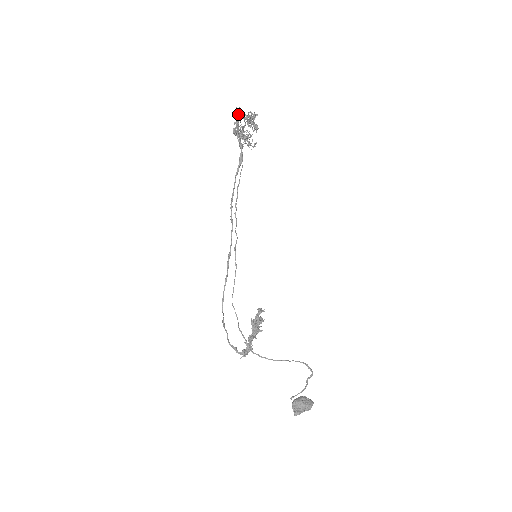
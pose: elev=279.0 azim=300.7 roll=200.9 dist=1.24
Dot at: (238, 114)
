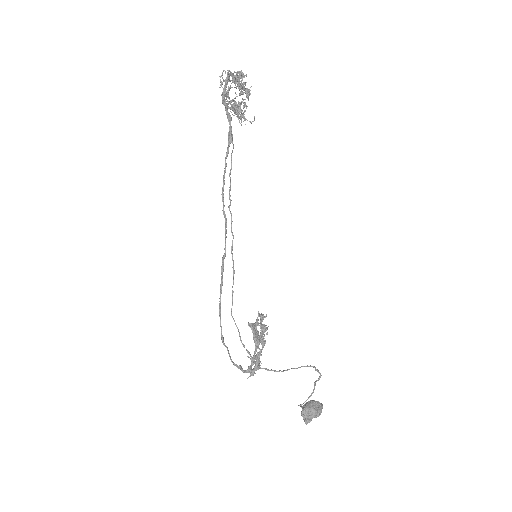
Dot at: (228, 78)
